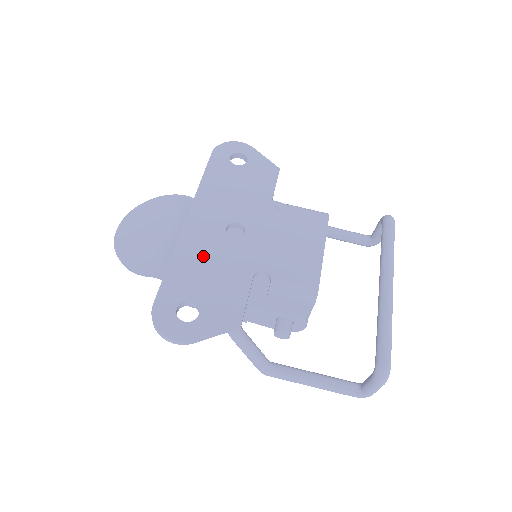
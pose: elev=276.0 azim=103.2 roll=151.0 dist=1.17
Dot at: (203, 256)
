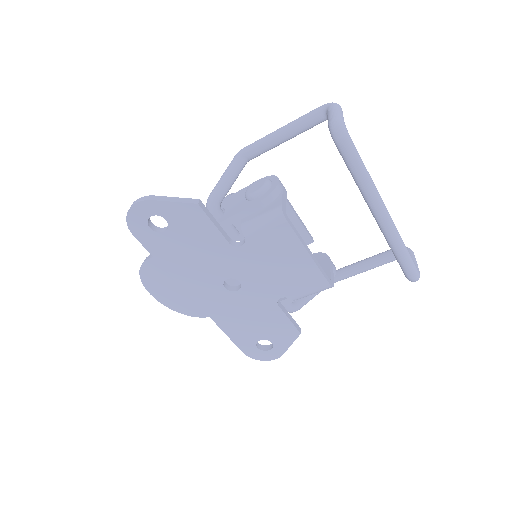
Dot at: (235, 315)
